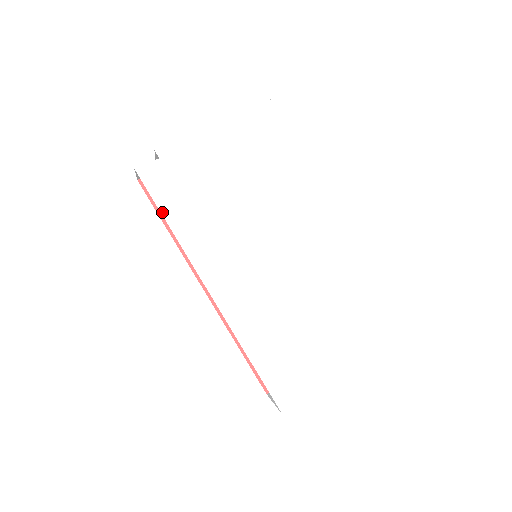
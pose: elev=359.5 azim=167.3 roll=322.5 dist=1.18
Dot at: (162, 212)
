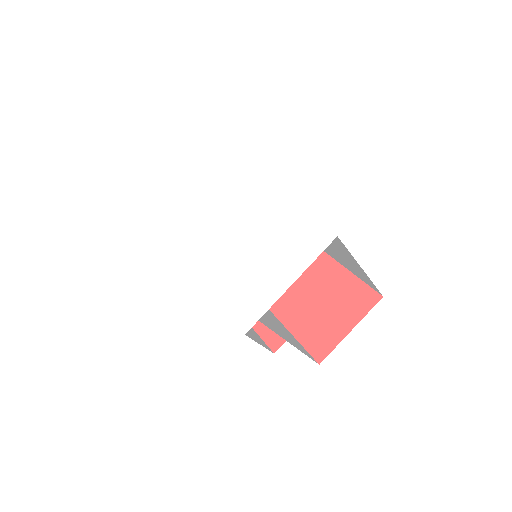
Dot at: (167, 238)
